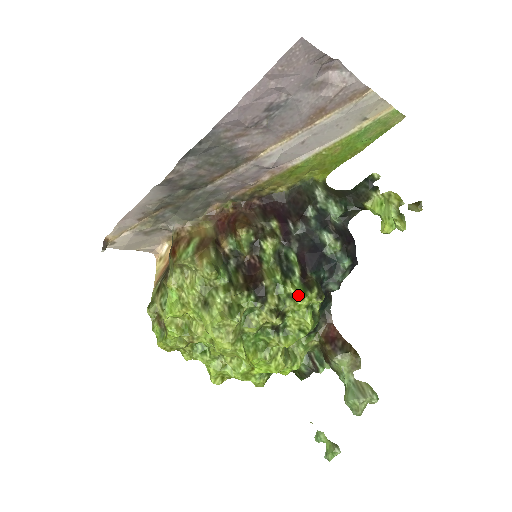
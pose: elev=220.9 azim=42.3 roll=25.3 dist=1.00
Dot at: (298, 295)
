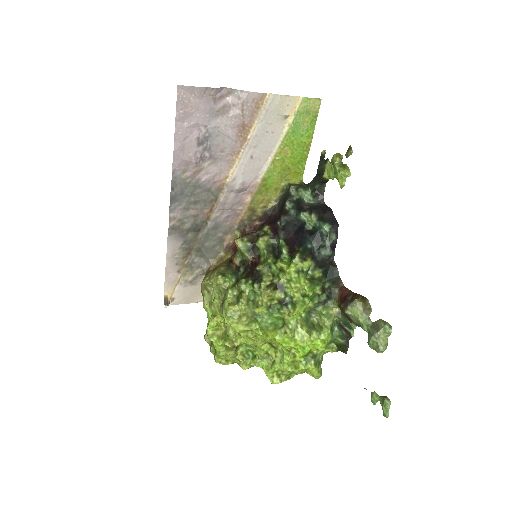
Dot at: (287, 266)
